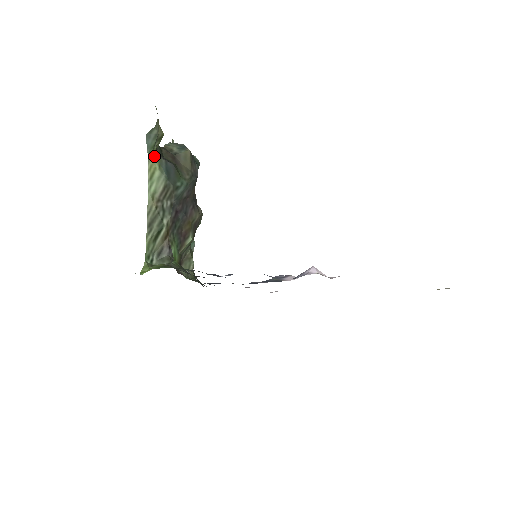
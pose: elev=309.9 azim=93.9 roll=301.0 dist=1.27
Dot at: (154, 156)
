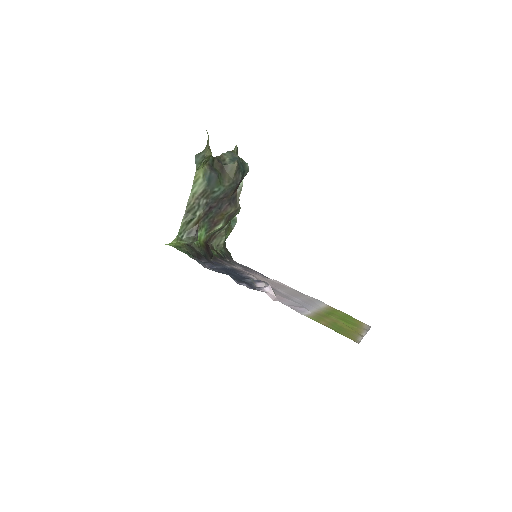
Dot at: (201, 168)
